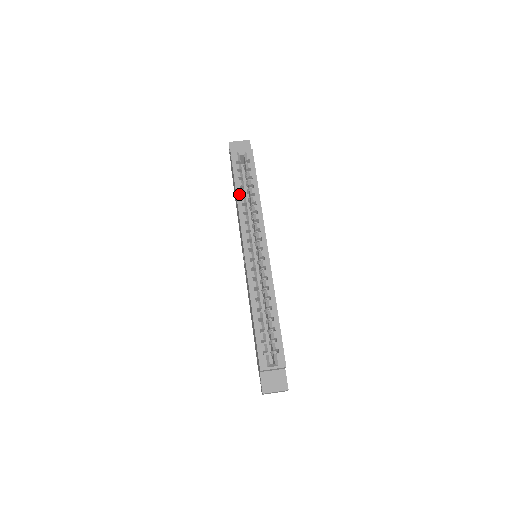
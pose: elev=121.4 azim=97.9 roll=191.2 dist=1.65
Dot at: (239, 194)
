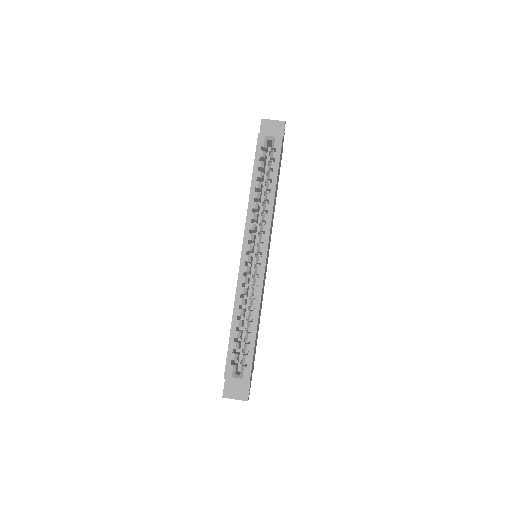
Dot at: (254, 187)
